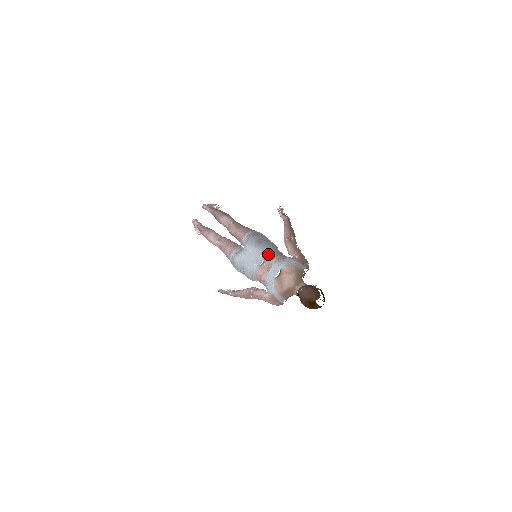
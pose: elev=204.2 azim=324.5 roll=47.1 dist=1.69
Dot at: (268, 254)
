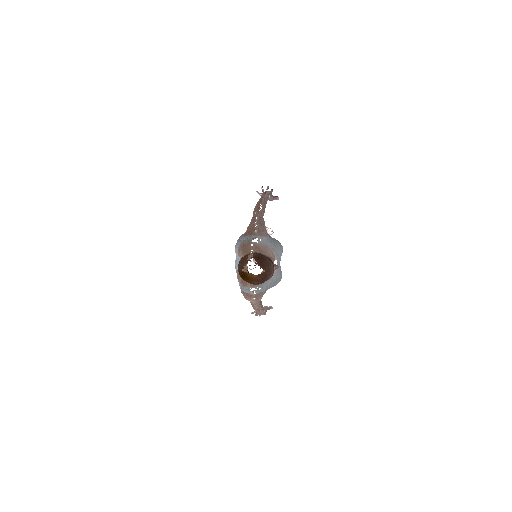
Dot at: occluded
